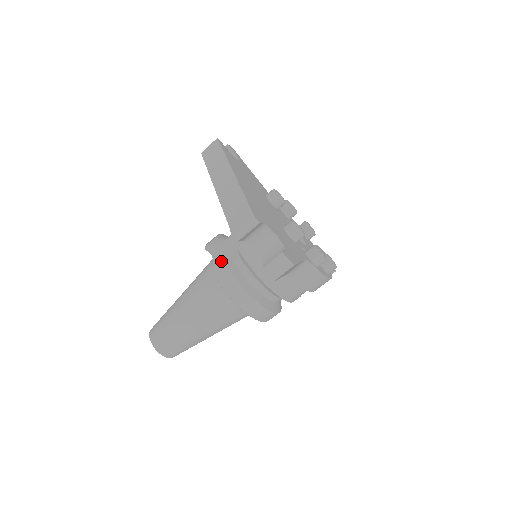
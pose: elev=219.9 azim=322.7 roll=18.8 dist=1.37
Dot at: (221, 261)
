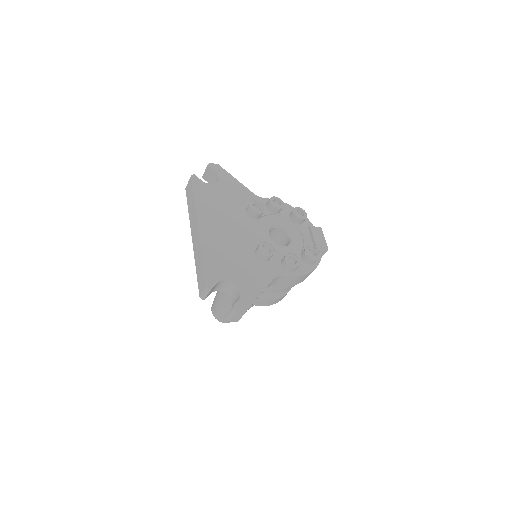
Dot at: occluded
